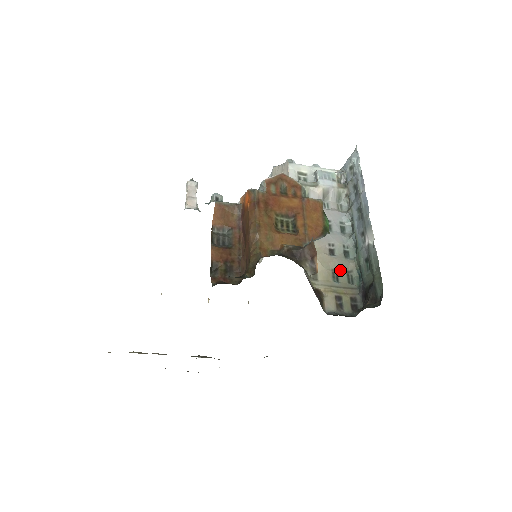
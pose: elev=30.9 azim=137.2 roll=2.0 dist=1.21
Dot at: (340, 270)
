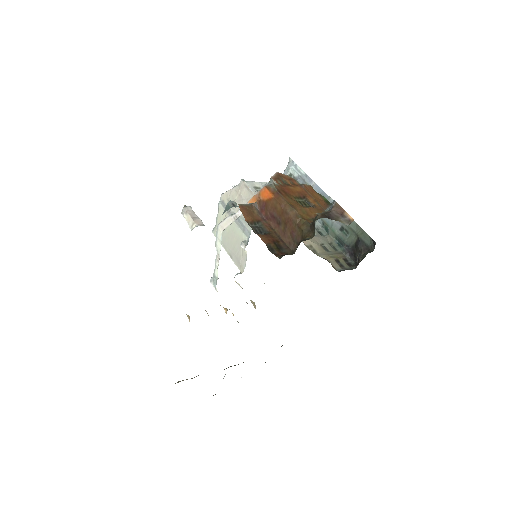
Dot at: (325, 244)
